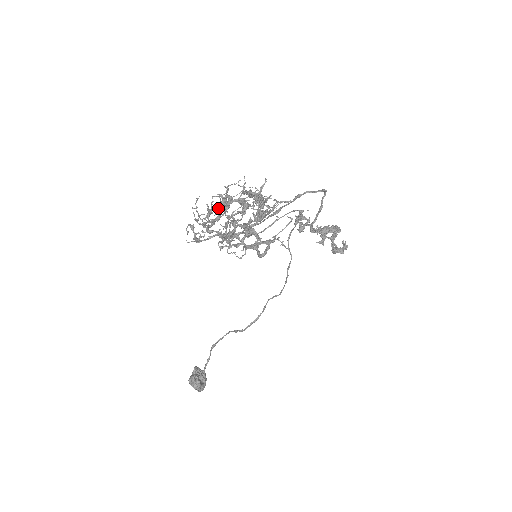
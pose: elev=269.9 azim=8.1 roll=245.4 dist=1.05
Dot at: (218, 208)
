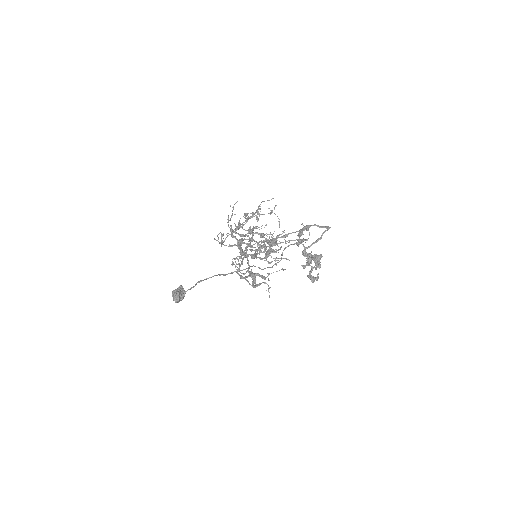
Dot at: (247, 220)
